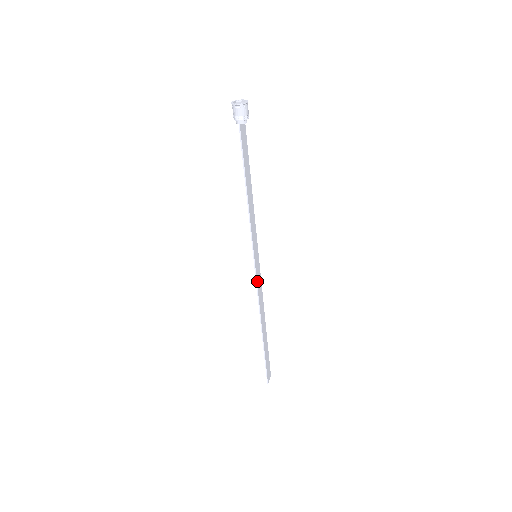
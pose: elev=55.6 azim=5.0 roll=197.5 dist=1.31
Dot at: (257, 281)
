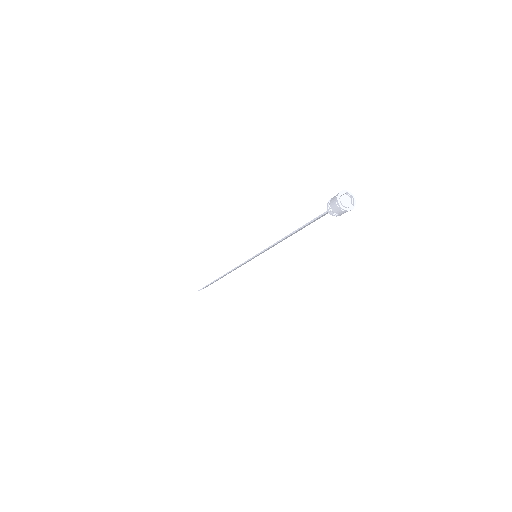
Dot at: occluded
